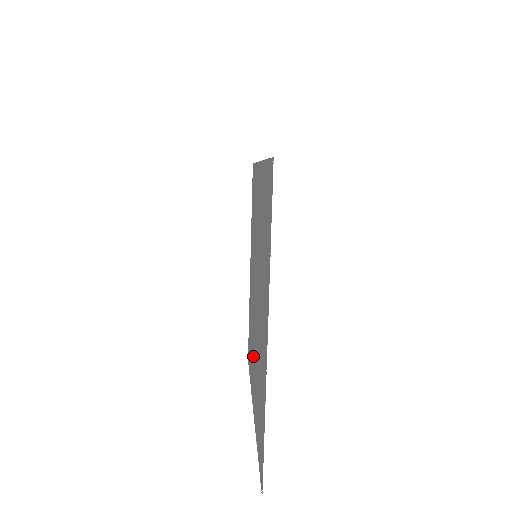
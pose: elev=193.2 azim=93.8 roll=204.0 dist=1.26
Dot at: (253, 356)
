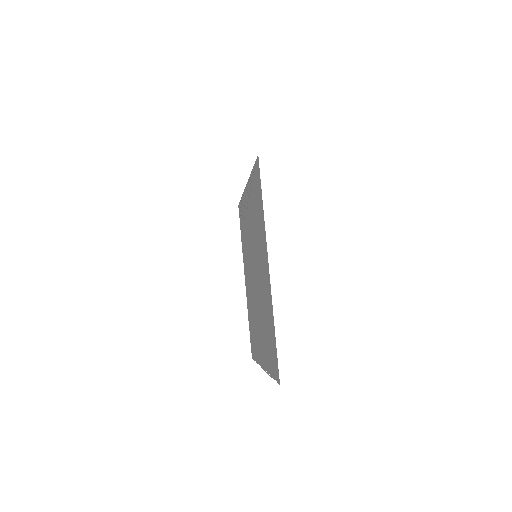
Dot at: (247, 267)
